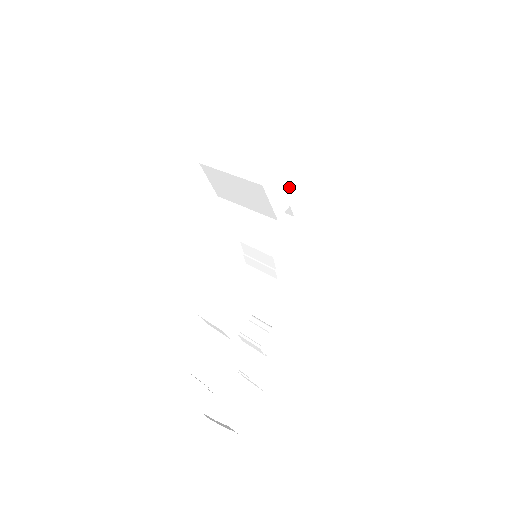
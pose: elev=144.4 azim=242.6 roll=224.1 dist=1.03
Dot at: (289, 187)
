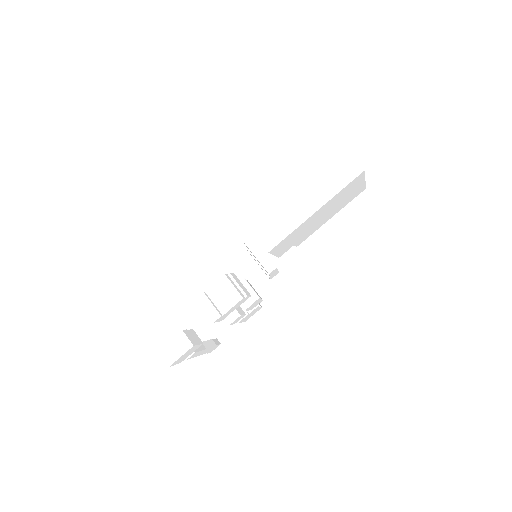
Dot at: (296, 237)
